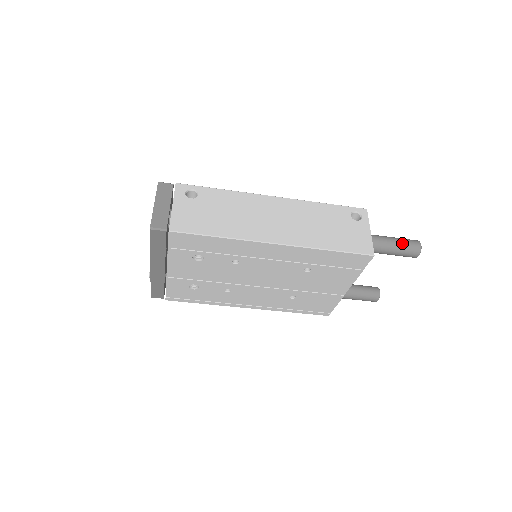
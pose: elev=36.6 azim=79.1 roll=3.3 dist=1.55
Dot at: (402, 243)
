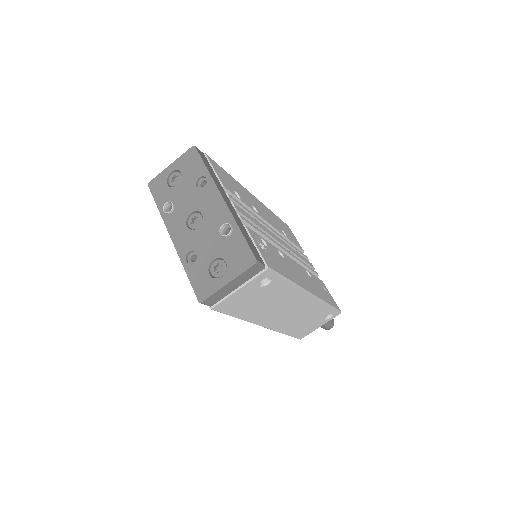
Dot at: (325, 327)
